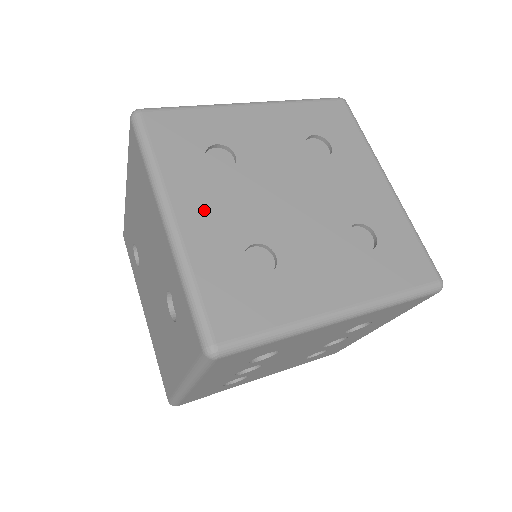
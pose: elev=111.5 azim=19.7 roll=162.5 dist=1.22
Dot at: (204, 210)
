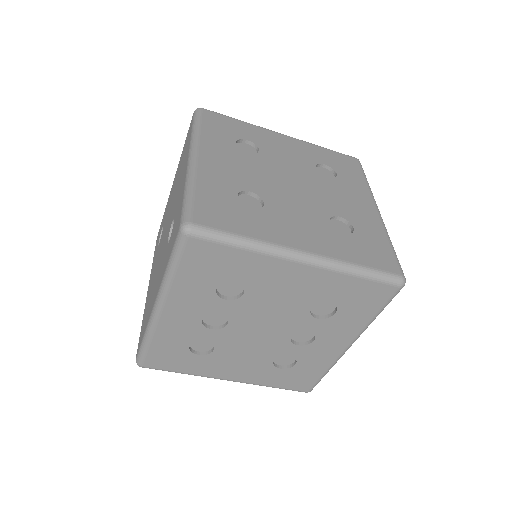
Dot at: (221, 162)
